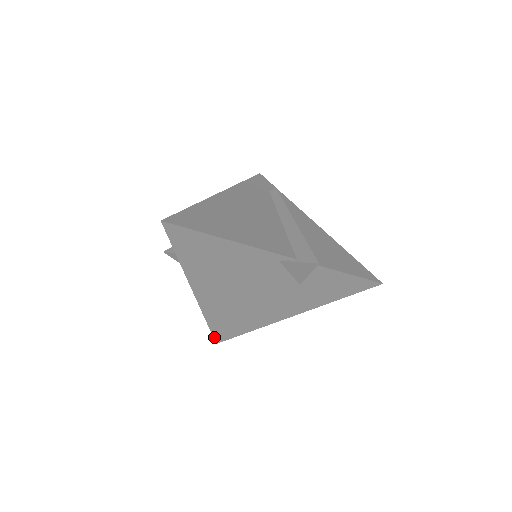
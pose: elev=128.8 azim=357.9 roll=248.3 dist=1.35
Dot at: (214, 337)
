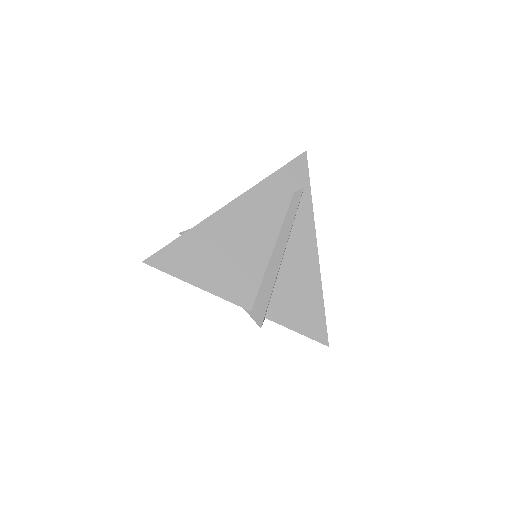
Dot at: occluded
